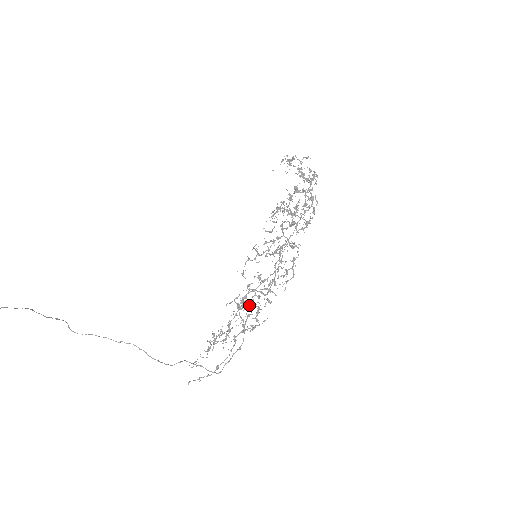
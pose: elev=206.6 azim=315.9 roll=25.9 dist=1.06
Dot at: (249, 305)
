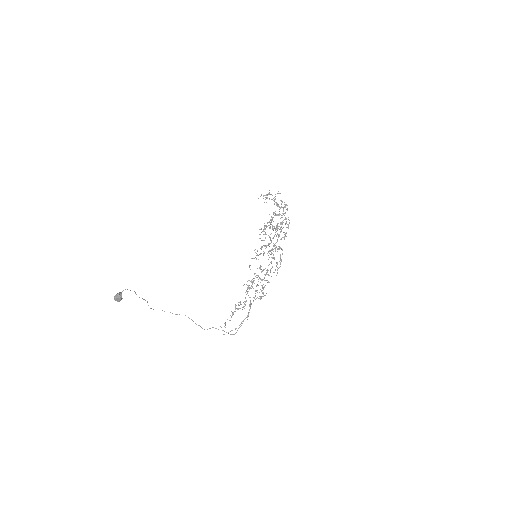
Dot at: (257, 285)
